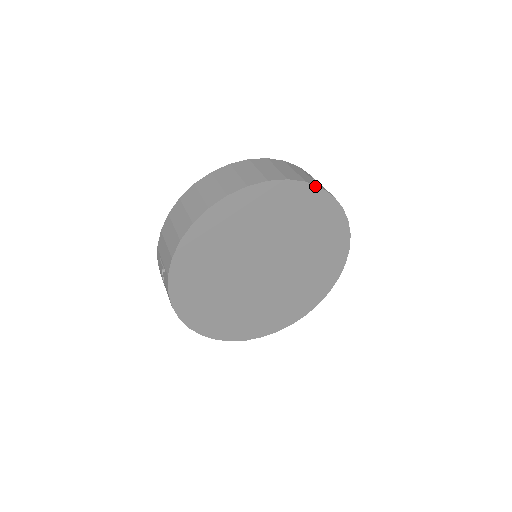
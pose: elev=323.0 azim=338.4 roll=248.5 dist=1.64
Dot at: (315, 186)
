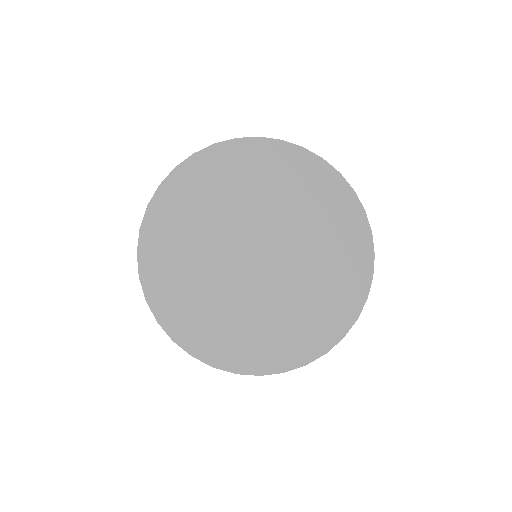
Dot at: (348, 185)
